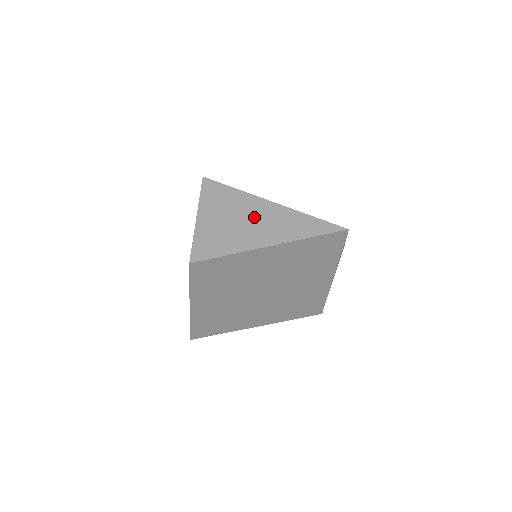
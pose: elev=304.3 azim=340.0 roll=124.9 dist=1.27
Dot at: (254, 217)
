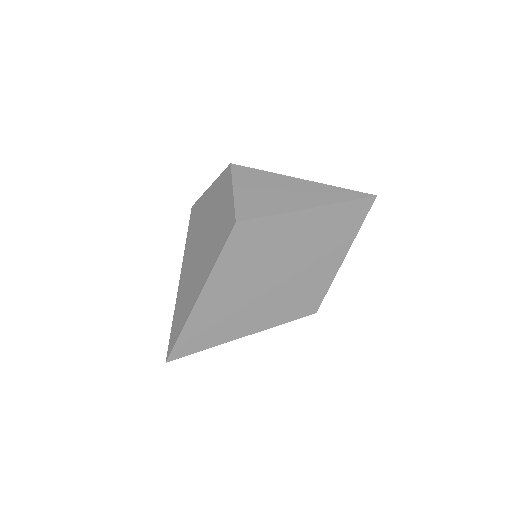
Dot at: (293, 189)
